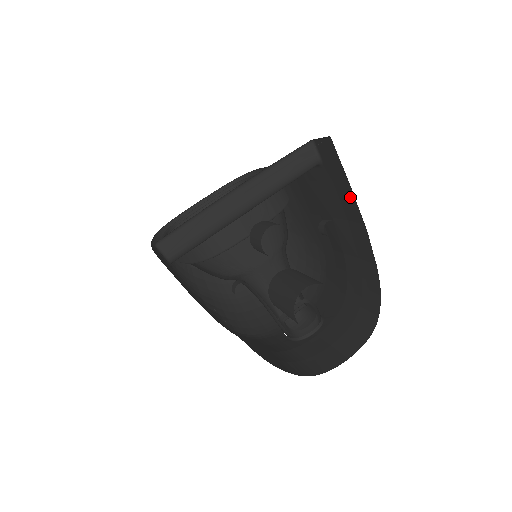
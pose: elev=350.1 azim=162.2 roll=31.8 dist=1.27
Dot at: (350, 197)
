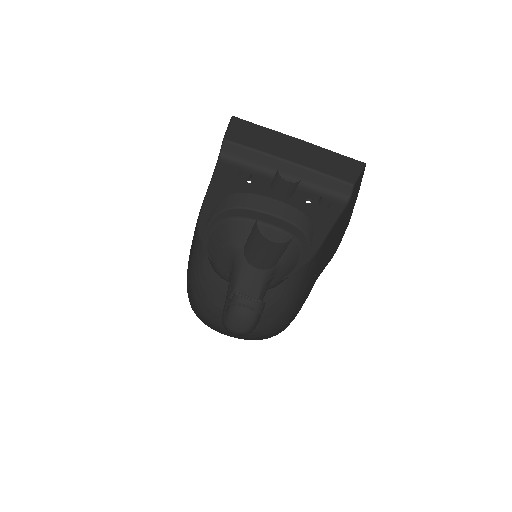
Dot at: (353, 206)
